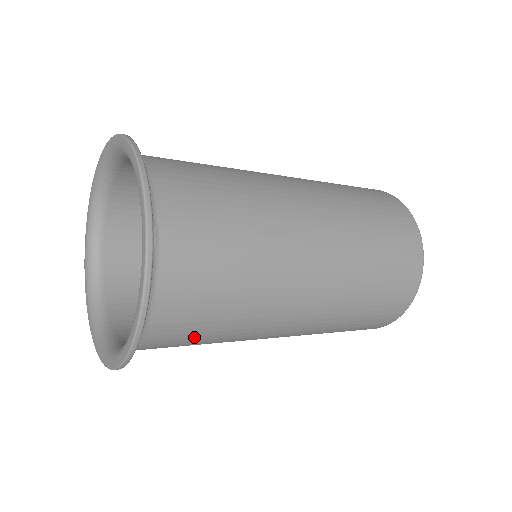
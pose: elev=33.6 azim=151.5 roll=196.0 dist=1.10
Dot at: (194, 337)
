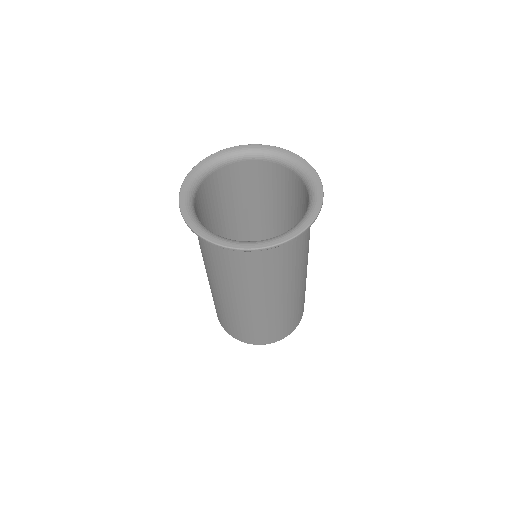
Dot at: (257, 267)
